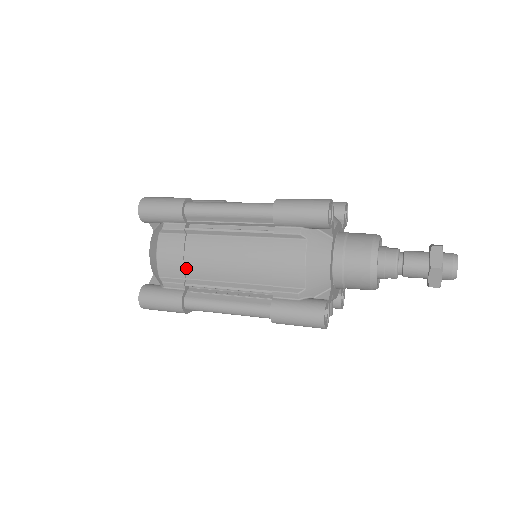
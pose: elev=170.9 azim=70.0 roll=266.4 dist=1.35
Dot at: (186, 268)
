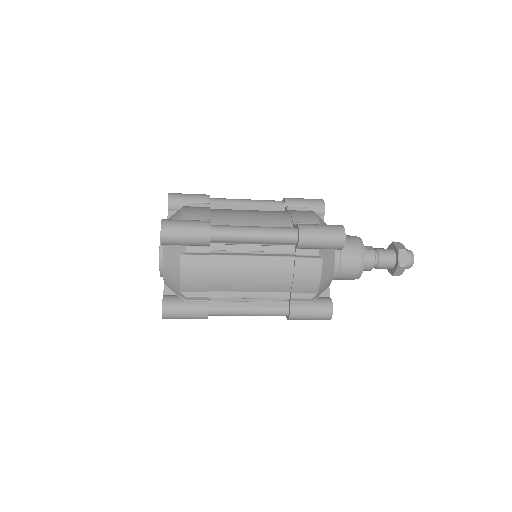
Dot at: (210, 284)
